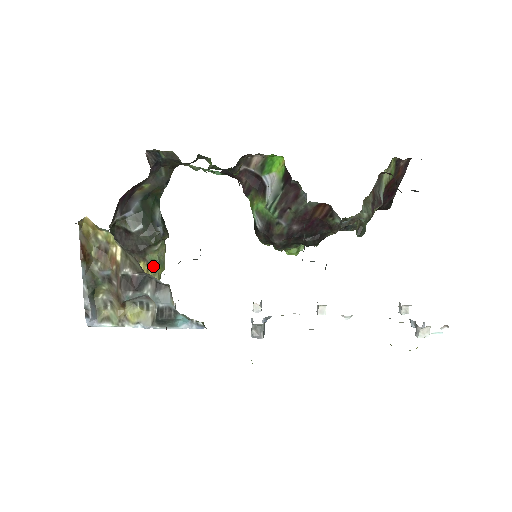
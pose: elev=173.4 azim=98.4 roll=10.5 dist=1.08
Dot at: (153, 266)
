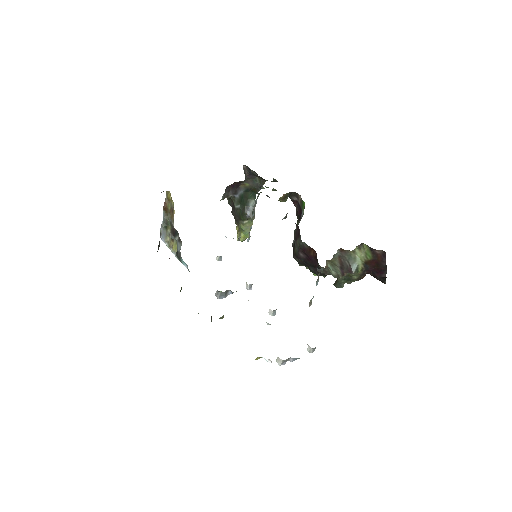
Dot at: (240, 232)
